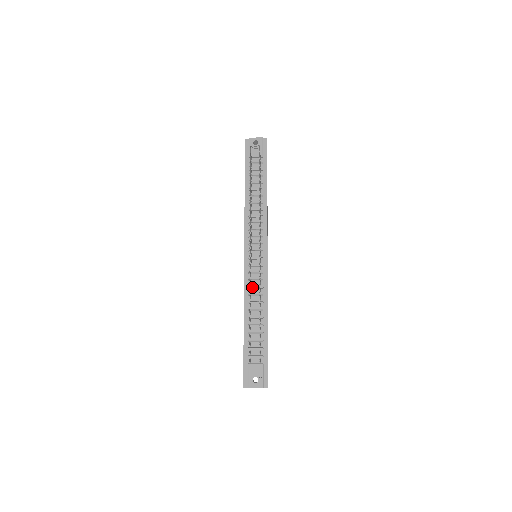
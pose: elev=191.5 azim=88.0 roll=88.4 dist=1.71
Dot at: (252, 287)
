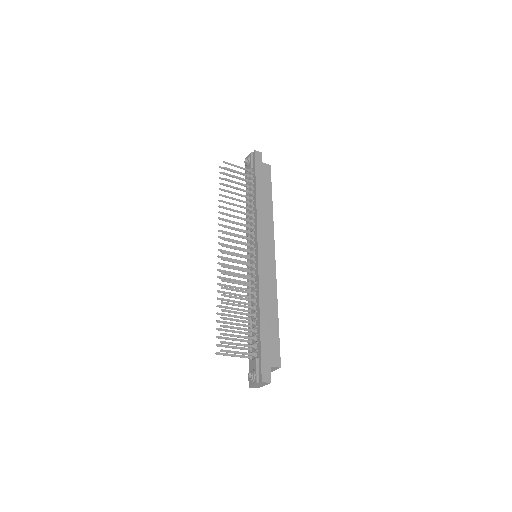
Dot at: occluded
